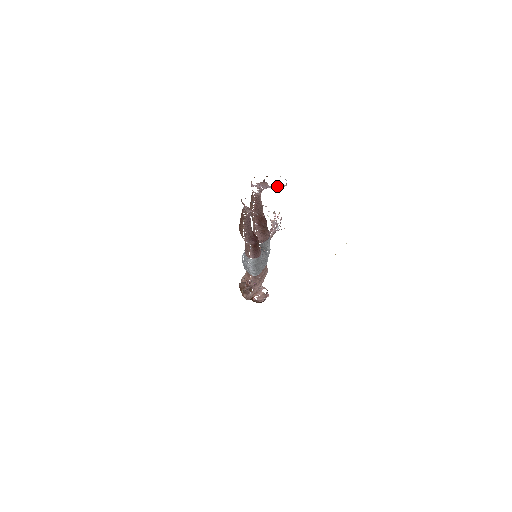
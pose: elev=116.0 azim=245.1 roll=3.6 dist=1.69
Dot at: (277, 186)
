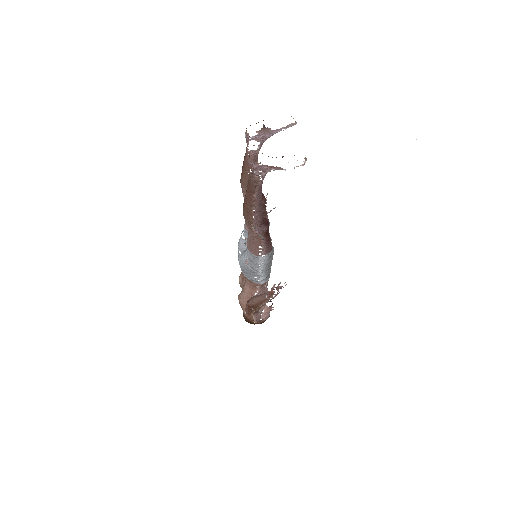
Dot at: (285, 127)
